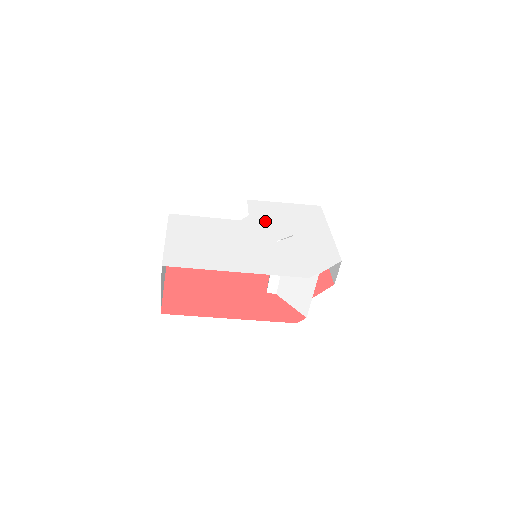
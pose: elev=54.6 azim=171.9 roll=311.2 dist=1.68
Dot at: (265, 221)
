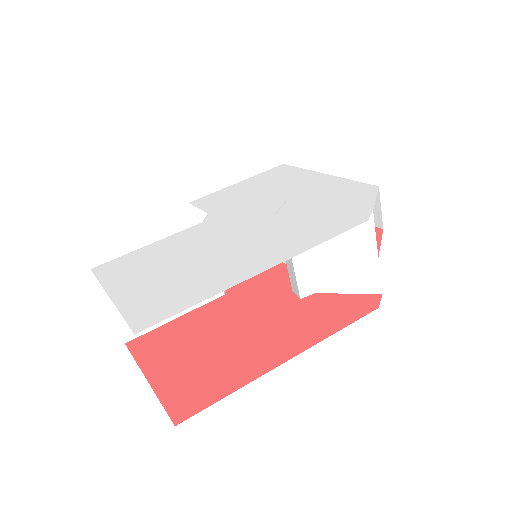
Dot at: (236, 206)
